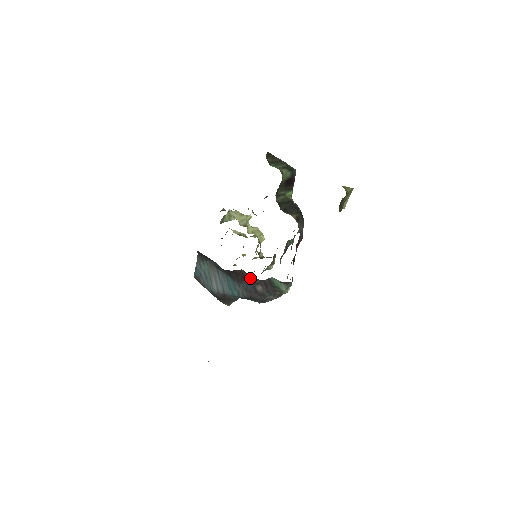
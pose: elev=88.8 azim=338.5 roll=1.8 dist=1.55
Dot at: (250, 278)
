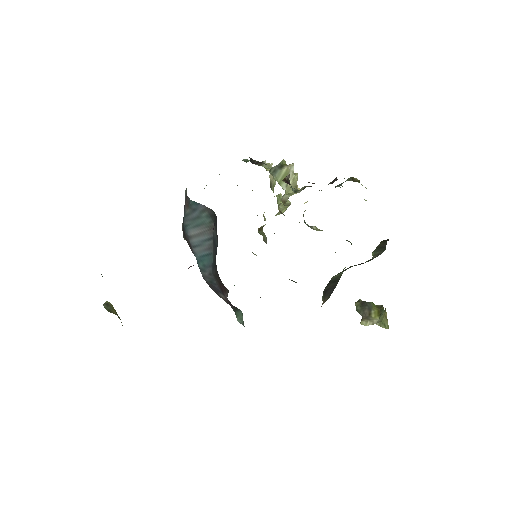
Dot at: (226, 294)
